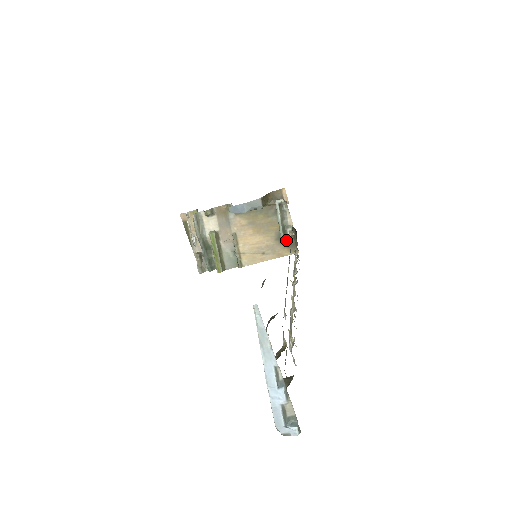
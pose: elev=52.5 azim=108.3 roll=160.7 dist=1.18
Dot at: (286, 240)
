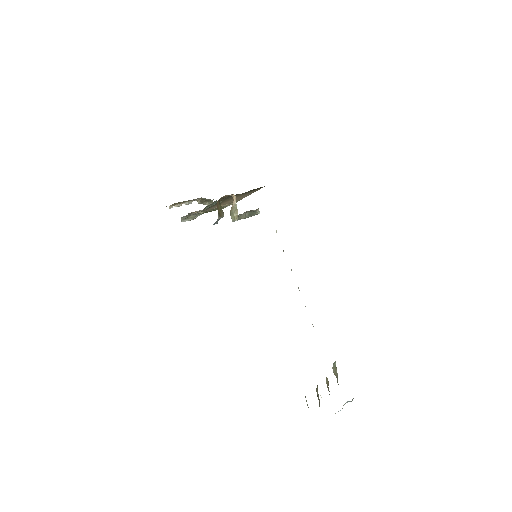
Dot at: occluded
